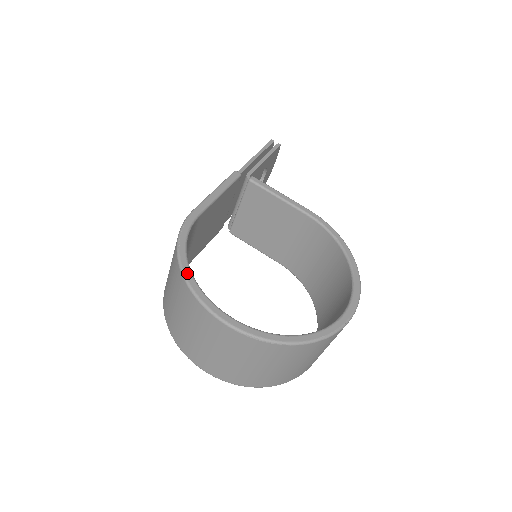
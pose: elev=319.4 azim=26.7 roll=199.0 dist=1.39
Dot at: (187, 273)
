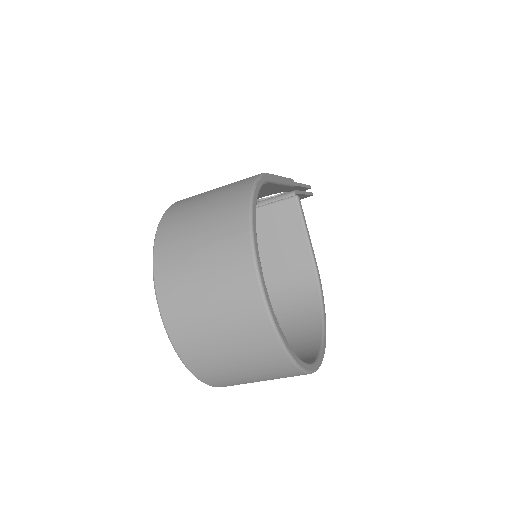
Dot at: (254, 215)
